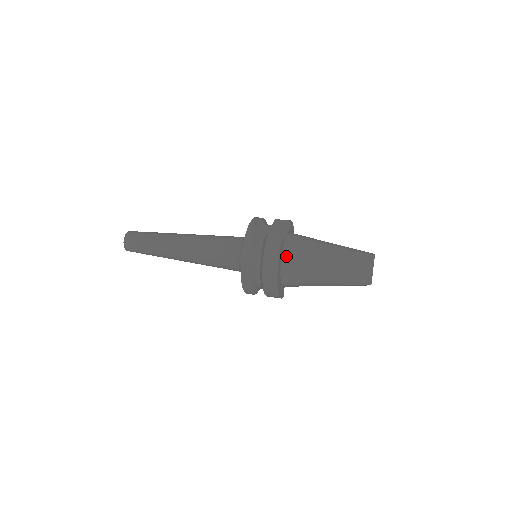
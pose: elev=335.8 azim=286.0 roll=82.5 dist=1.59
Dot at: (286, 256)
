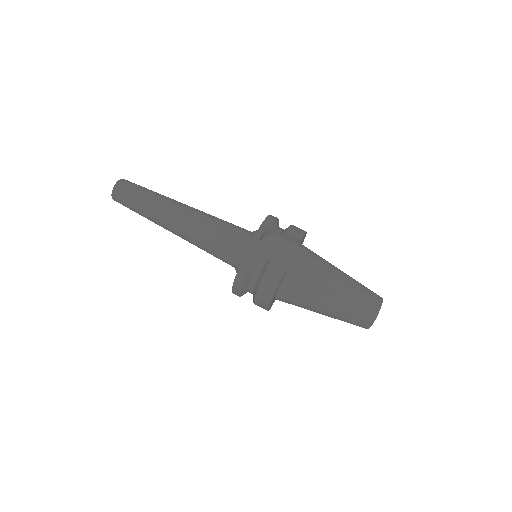
Dot at: (285, 284)
